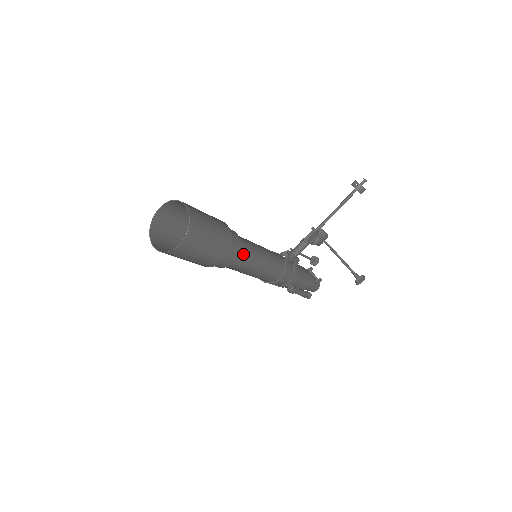
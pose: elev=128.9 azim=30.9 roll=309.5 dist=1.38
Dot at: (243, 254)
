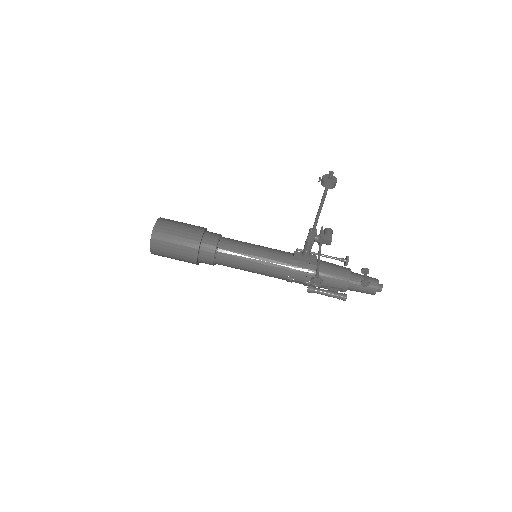
Dot at: (223, 254)
